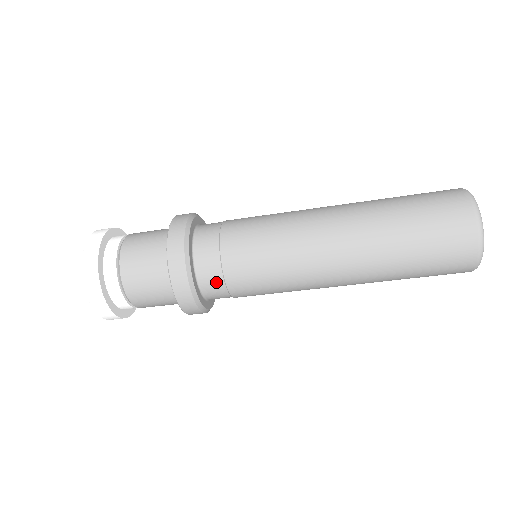
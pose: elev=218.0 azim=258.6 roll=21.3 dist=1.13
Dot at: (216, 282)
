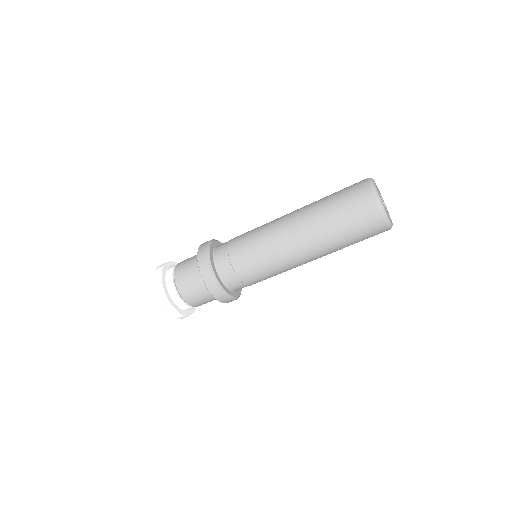
Dot at: (230, 275)
